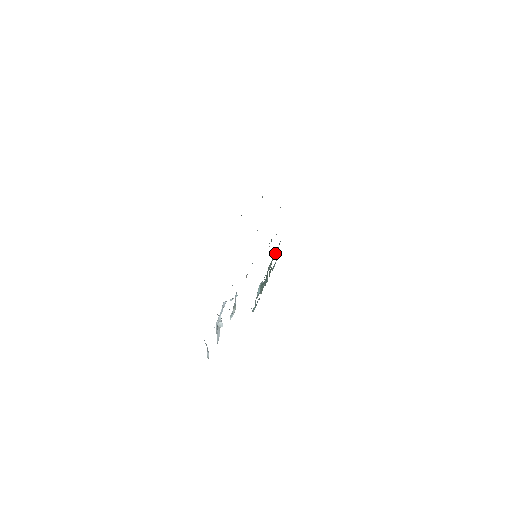
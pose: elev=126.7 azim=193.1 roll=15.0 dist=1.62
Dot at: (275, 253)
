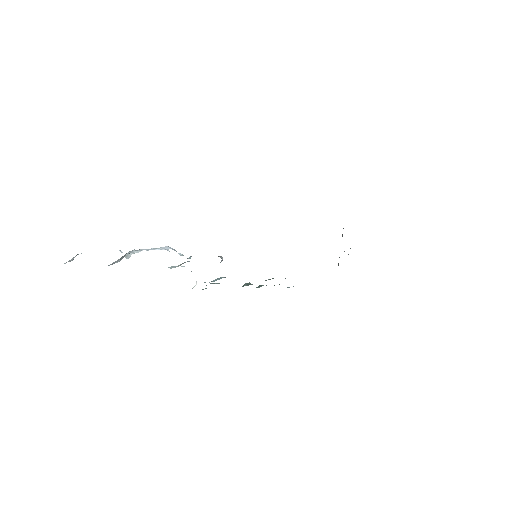
Dot at: occluded
